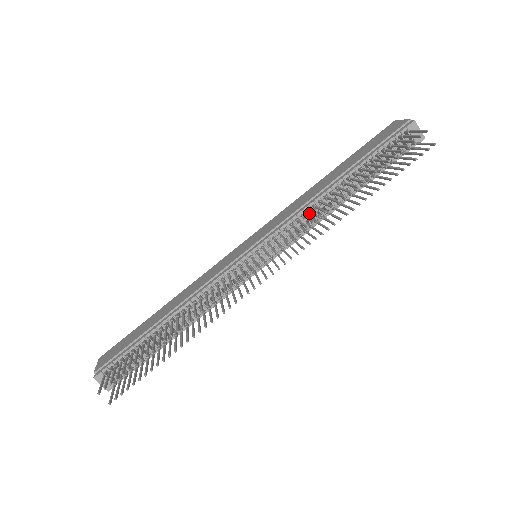
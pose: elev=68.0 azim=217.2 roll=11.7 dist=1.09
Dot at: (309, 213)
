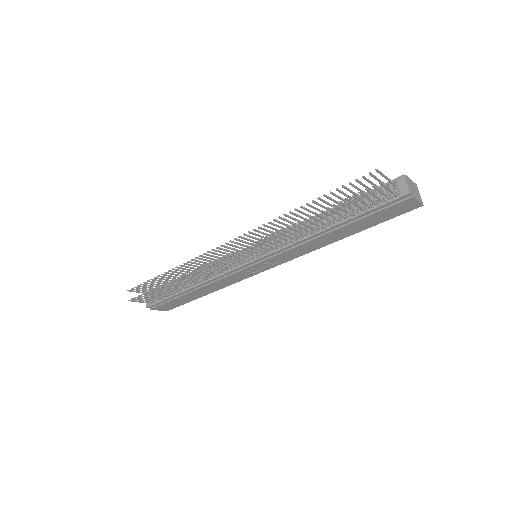
Dot at: (298, 233)
